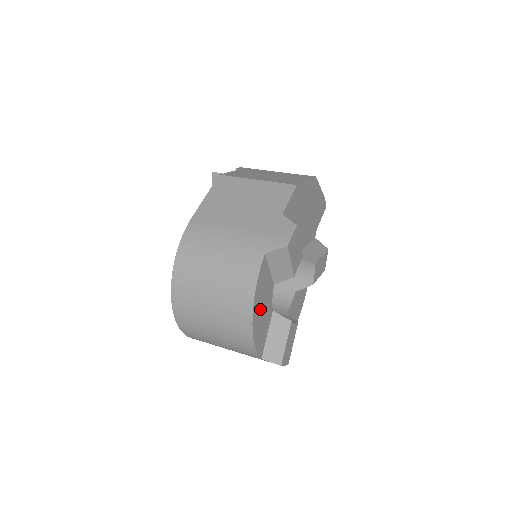
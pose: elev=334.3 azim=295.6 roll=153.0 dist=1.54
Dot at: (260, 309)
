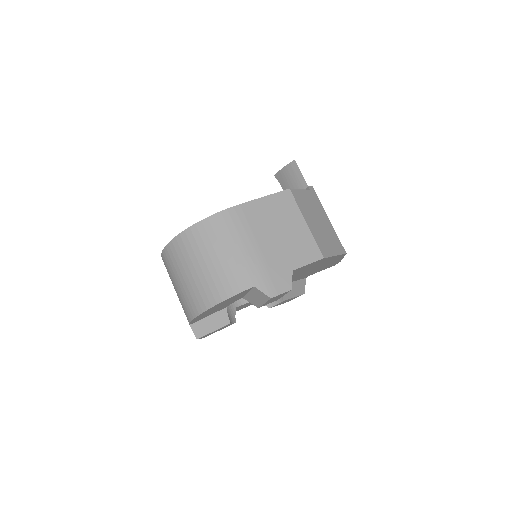
Dot at: (217, 307)
